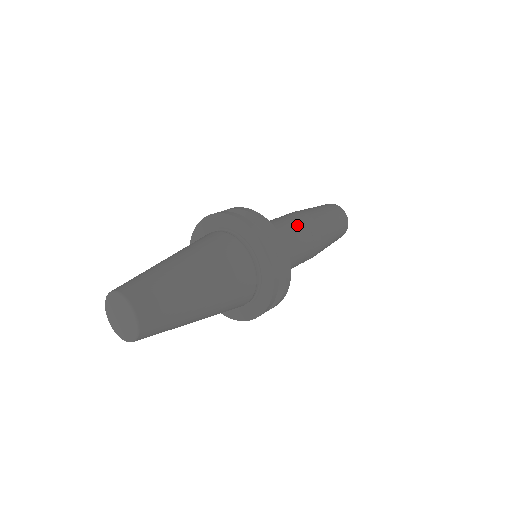
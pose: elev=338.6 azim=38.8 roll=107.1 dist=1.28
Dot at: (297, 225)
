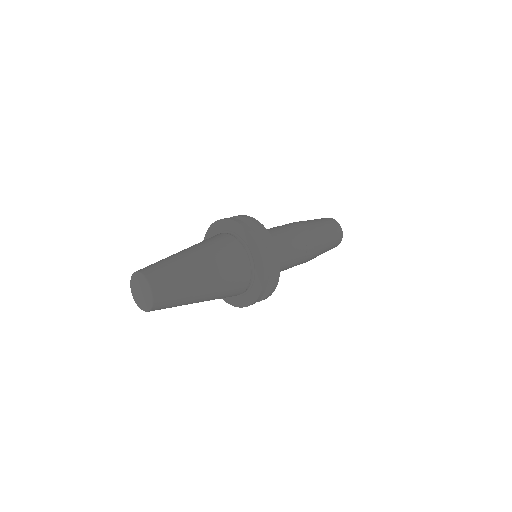
Dot at: (289, 230)
